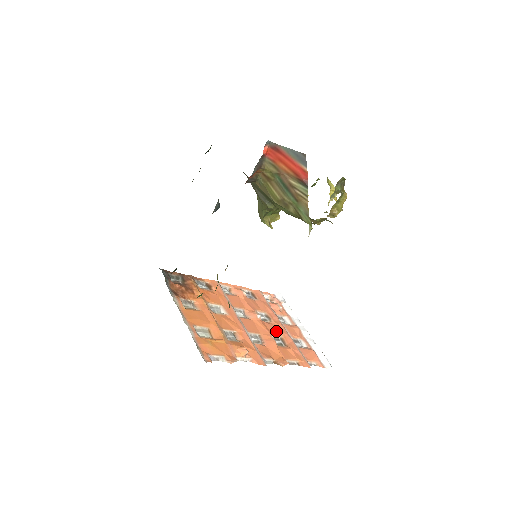
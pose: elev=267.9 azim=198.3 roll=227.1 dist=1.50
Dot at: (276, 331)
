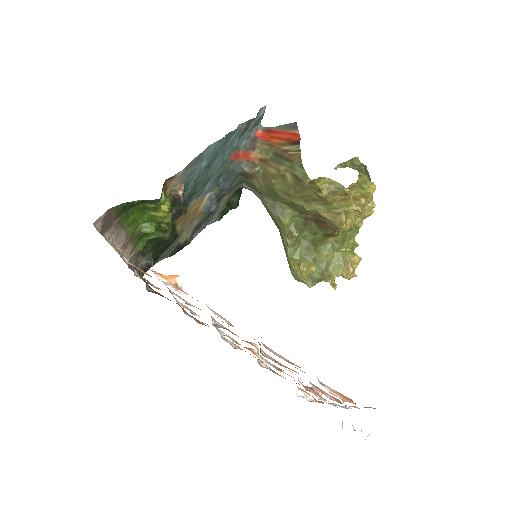
Dot at: occluded
